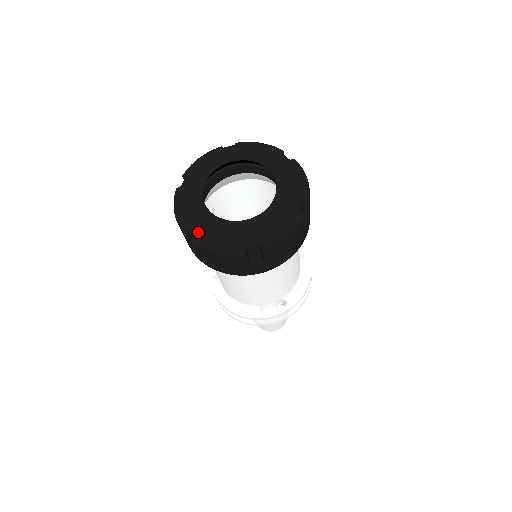
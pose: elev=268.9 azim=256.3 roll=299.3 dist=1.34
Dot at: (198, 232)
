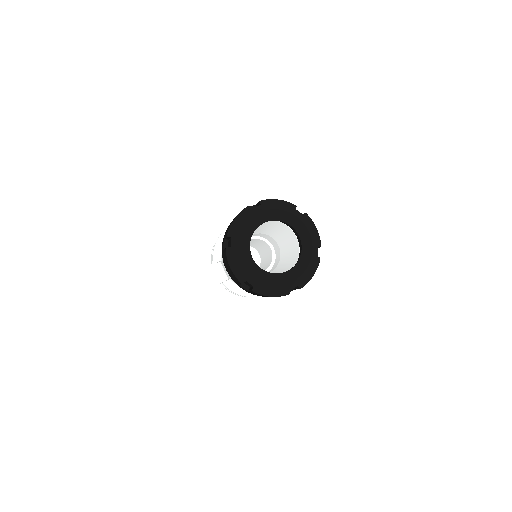
Dot at: (255, 284)
